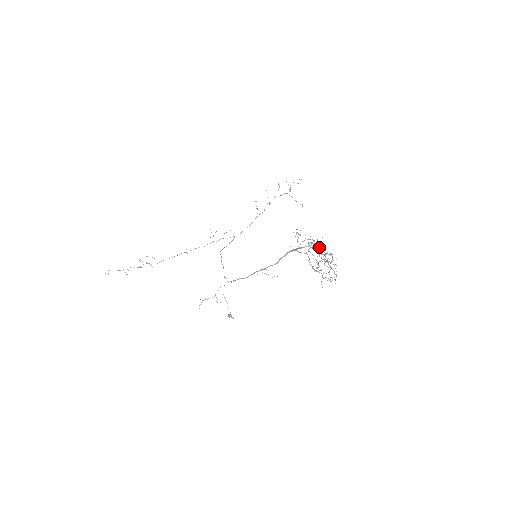
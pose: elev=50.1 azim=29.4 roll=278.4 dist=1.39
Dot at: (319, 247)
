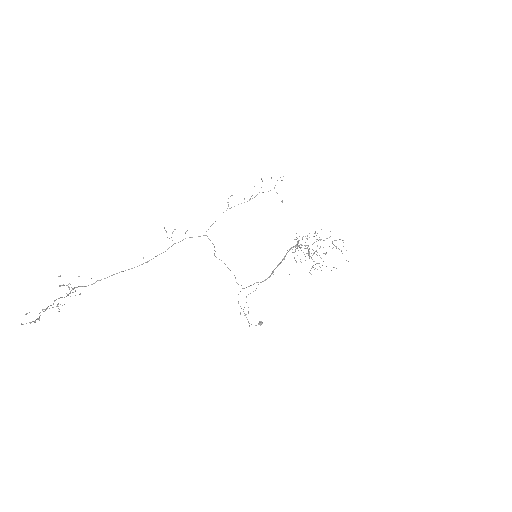
Dot at: (294, 239)
